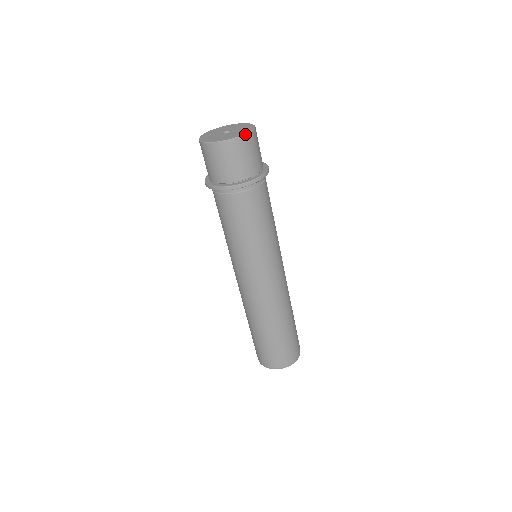
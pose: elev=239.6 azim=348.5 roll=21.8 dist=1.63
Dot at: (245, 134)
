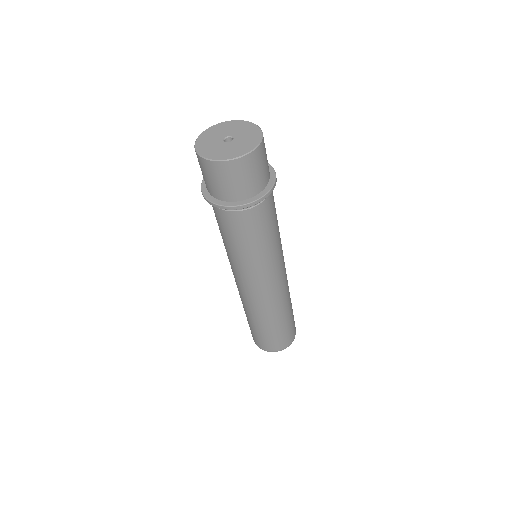
Dot at: (253, 149)
